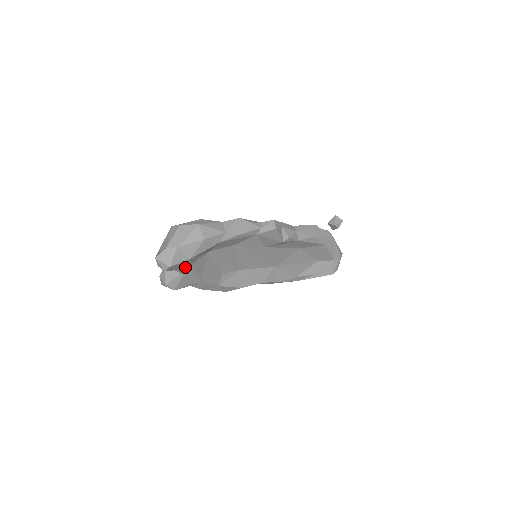
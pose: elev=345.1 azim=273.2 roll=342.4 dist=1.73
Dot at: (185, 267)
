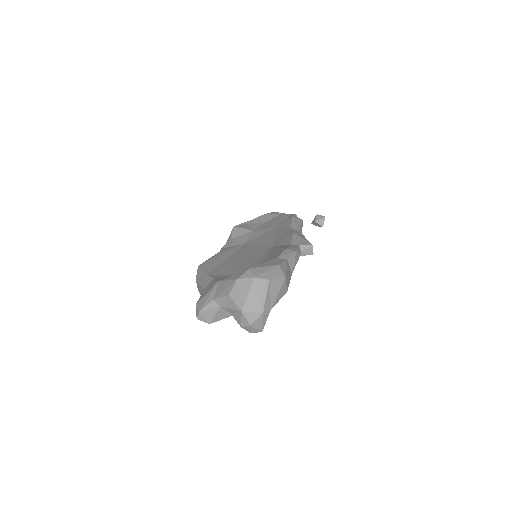
Dot at: occluded
